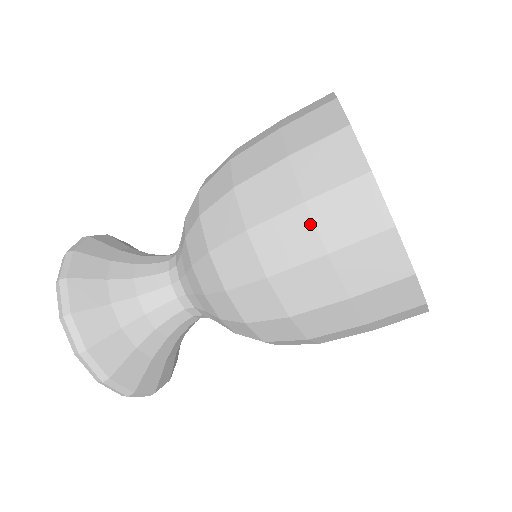
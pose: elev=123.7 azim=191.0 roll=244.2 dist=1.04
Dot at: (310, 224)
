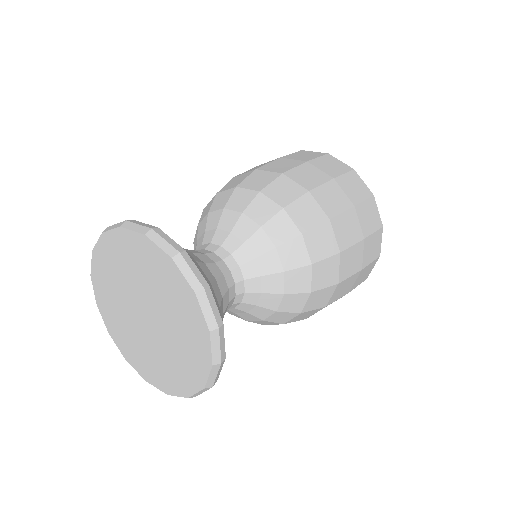
Dot at: (340, 190)
